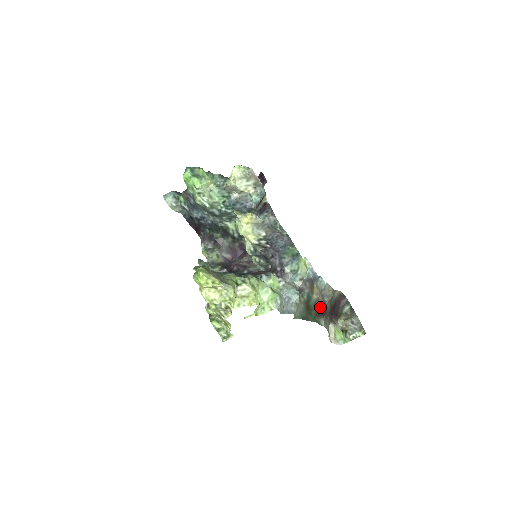
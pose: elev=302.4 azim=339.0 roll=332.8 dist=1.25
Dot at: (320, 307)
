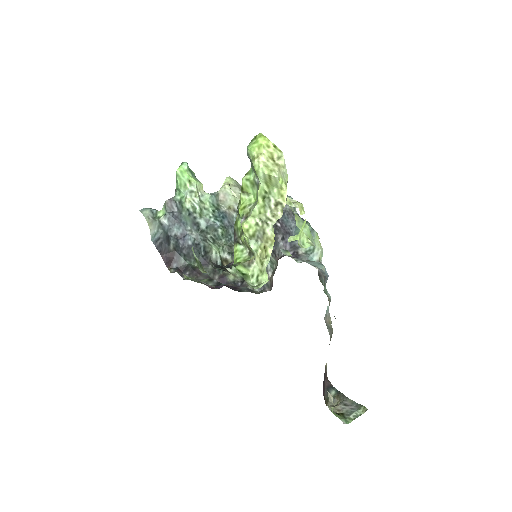
Dot at: occluded
